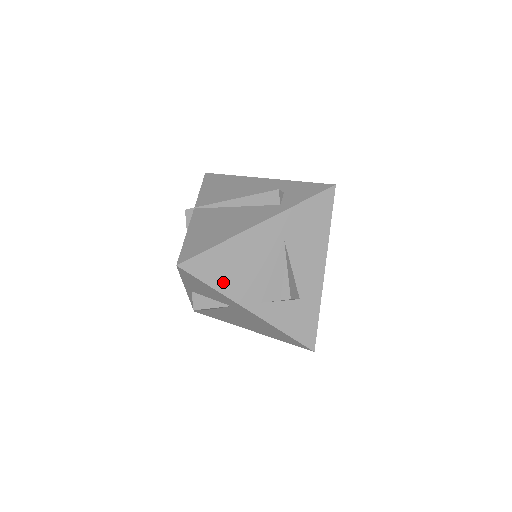
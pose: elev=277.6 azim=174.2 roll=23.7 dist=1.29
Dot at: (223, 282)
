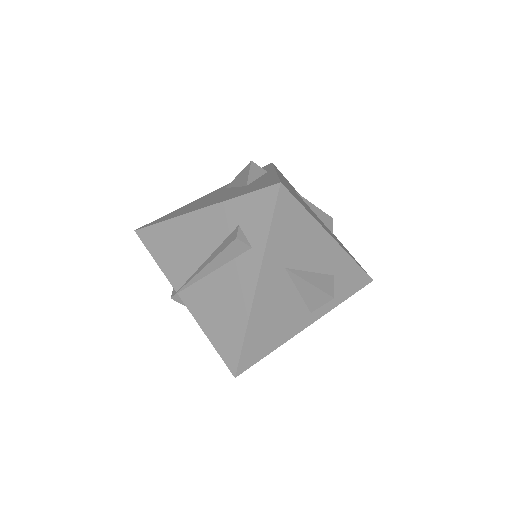
Dot at: (274, 341)
